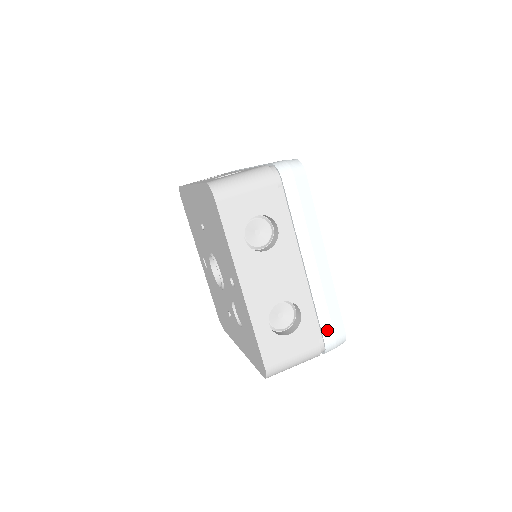
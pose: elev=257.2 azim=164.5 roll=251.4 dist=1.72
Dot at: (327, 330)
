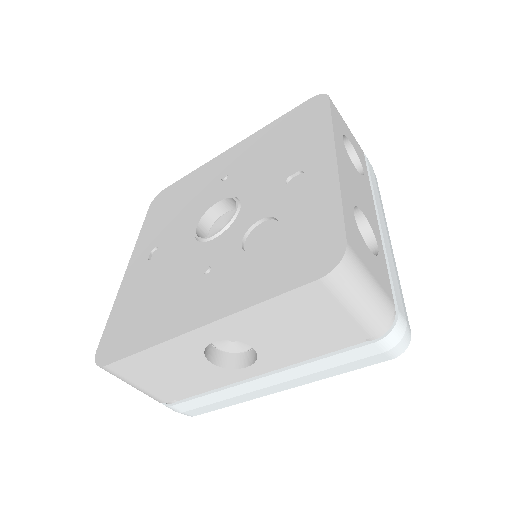
Dot at: (399, 299)
